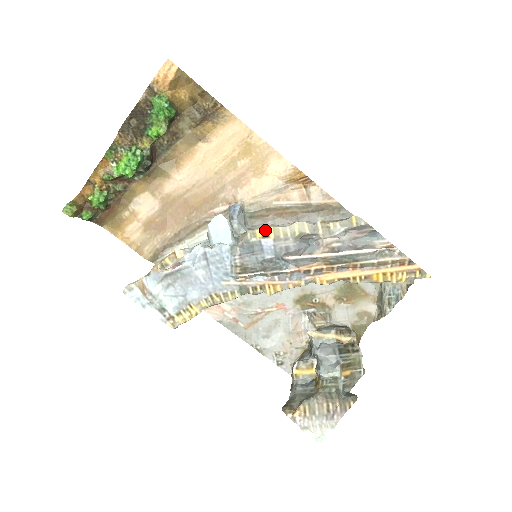
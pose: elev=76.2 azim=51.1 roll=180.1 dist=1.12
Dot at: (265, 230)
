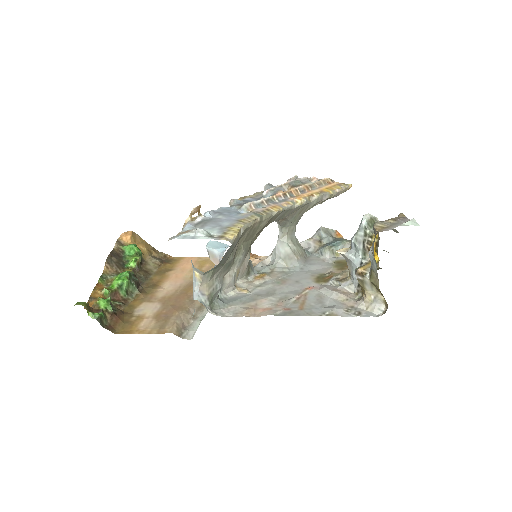
Dot at: (241, 198)
